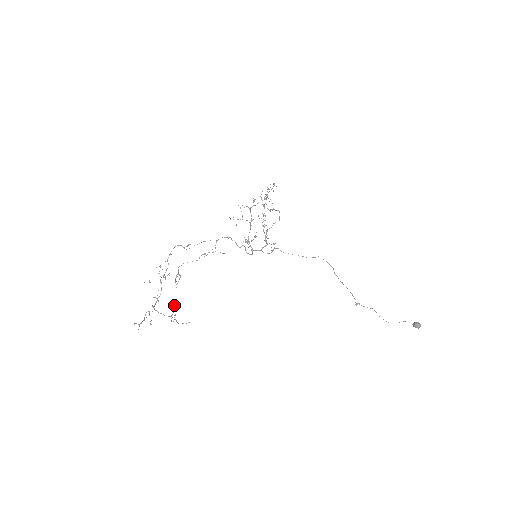
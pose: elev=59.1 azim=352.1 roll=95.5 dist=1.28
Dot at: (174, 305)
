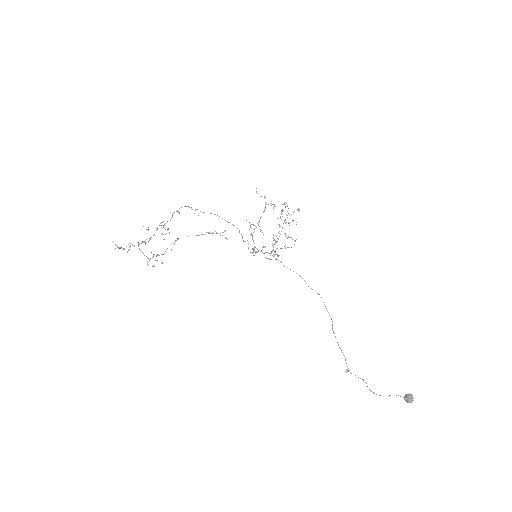
Dot at: (158, 255)
